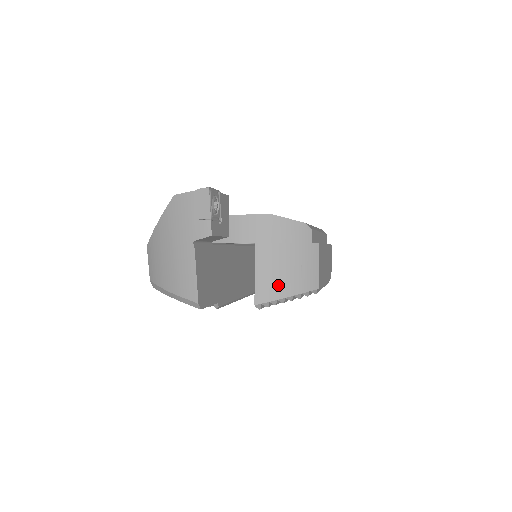
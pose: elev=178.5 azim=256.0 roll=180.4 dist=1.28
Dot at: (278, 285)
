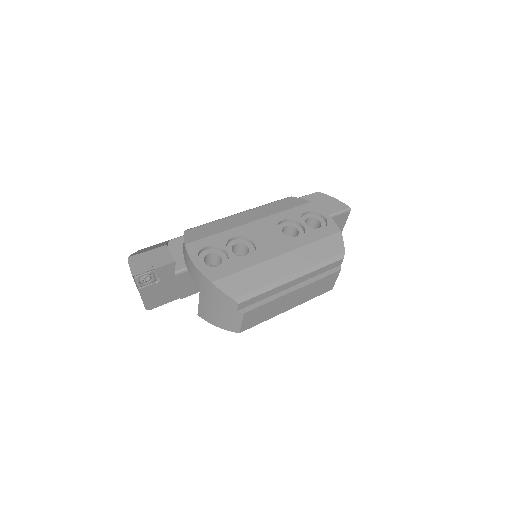
Dot at: (210, 317)
